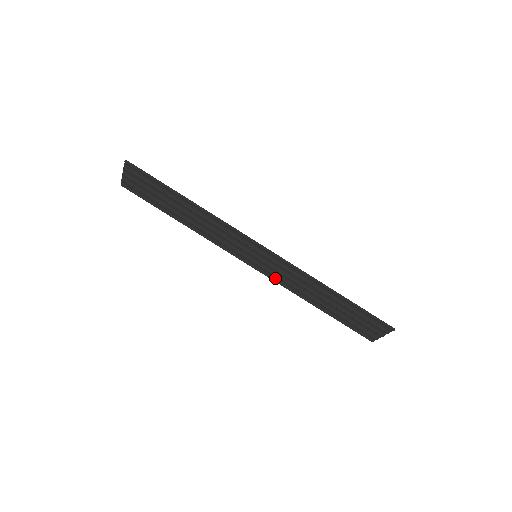
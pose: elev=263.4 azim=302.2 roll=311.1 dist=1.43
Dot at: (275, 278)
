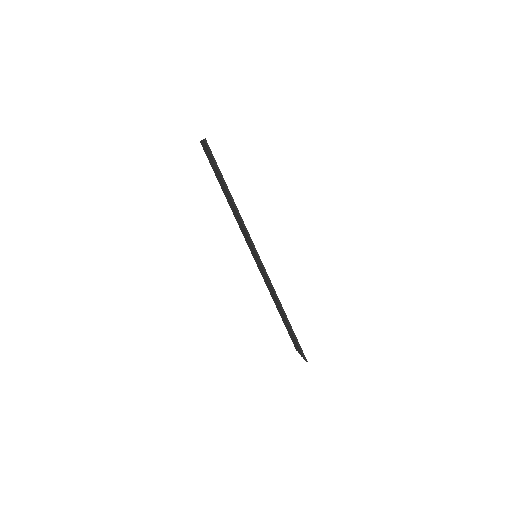
Dot at: occluded
